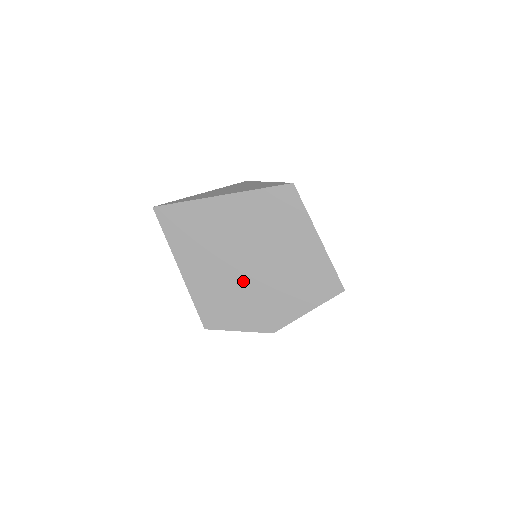
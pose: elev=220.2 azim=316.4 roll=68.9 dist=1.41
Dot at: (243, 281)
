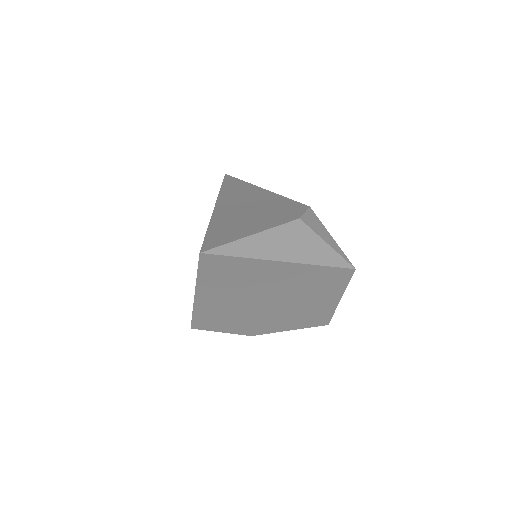
Dot at: (252, 310)
